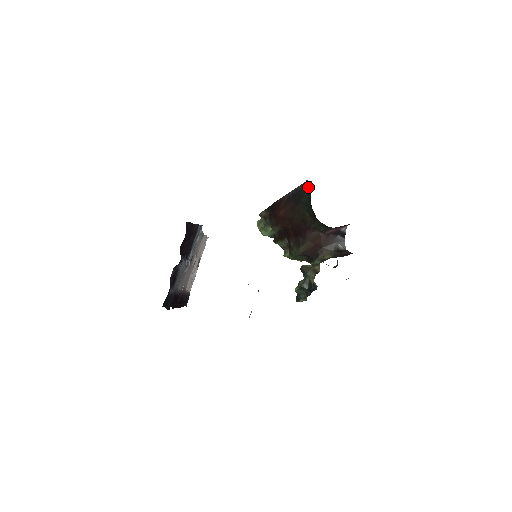
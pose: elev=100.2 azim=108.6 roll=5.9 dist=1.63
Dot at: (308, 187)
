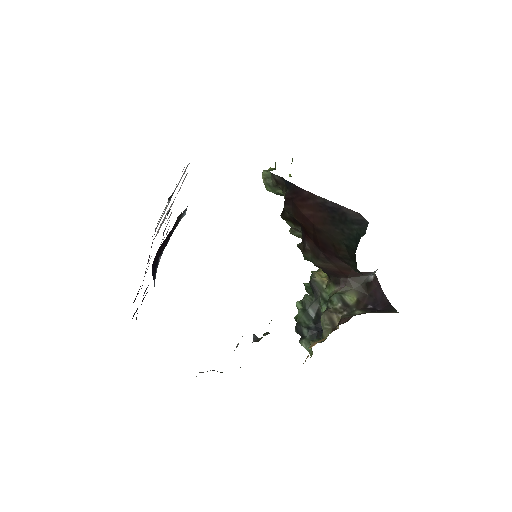
Dot at: (360, 223)
